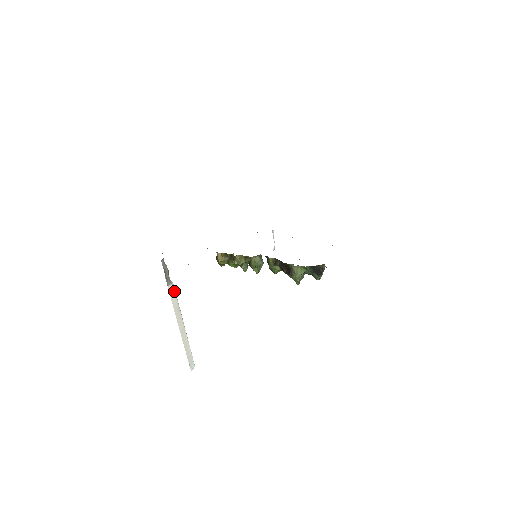
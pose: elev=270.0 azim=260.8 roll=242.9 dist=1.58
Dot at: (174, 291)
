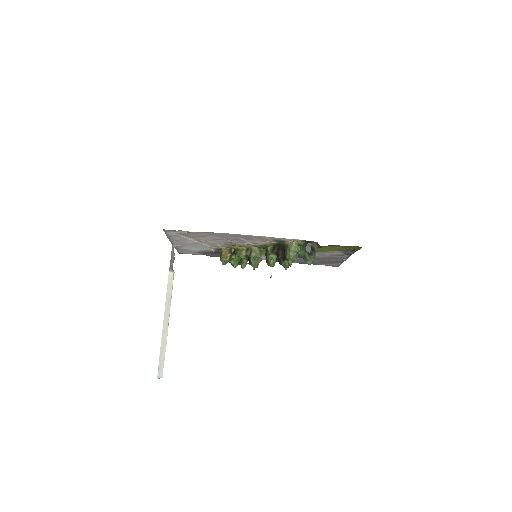
Dot at: (172, 281)
